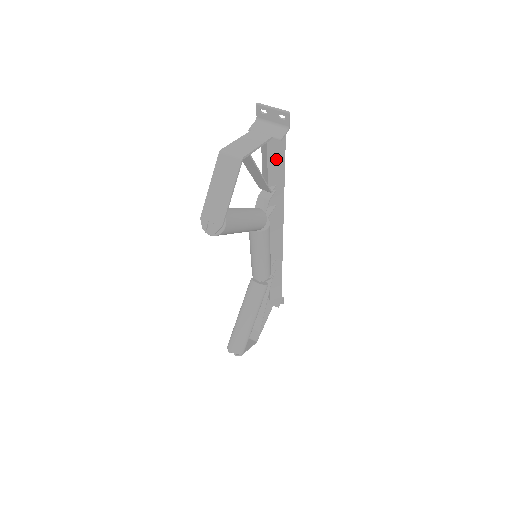
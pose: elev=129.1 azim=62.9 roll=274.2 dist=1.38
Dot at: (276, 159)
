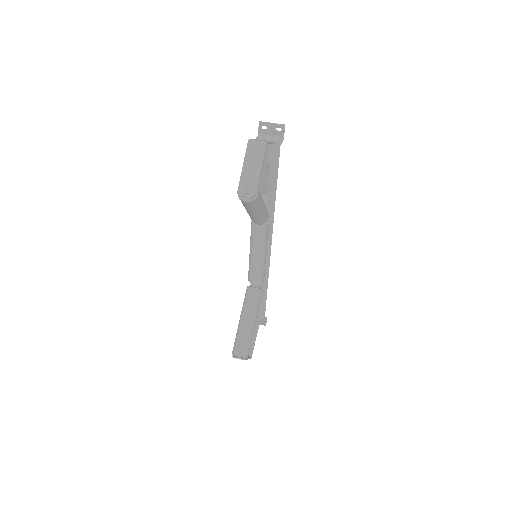
Dot at: (273, 166)
